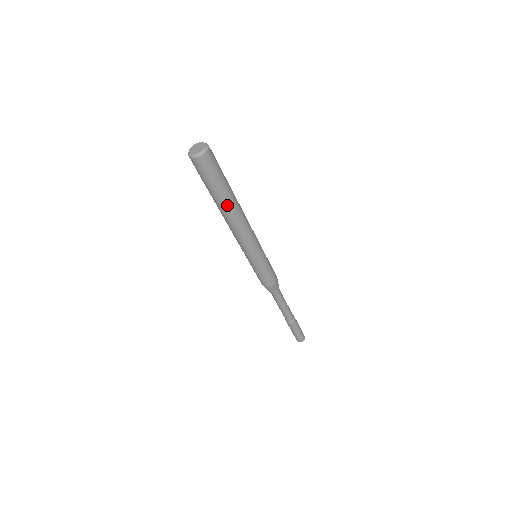
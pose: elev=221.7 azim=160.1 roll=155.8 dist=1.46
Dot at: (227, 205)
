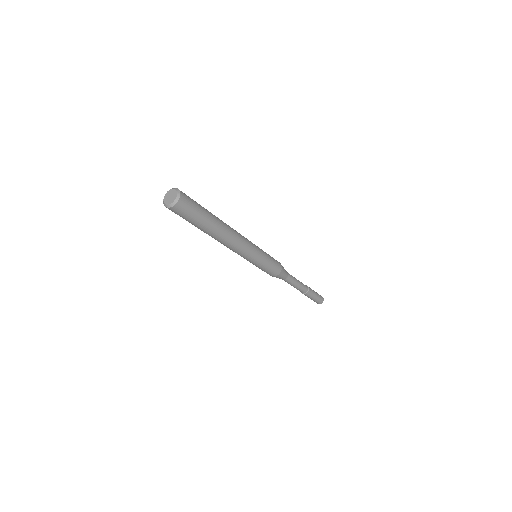
Dot at: (216, 230)
